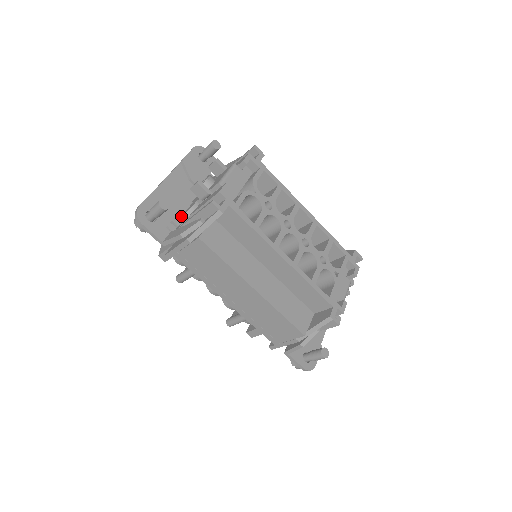
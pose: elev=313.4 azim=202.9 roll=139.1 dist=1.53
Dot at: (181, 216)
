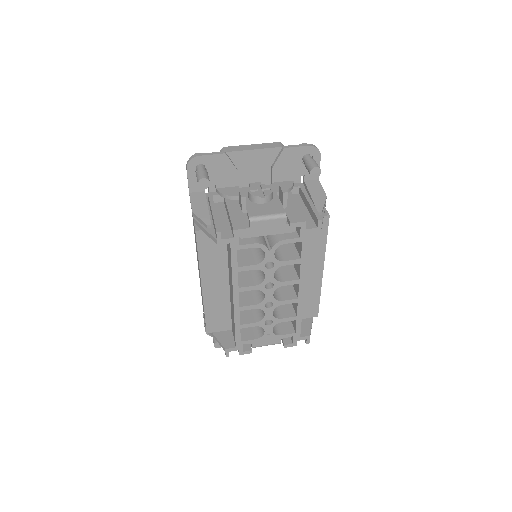
Dot at: (225, 189)
